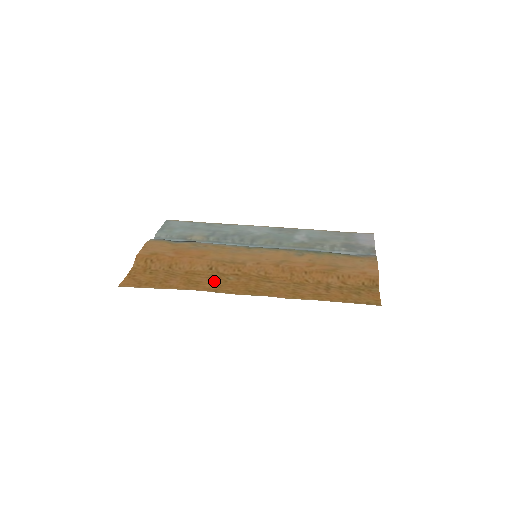
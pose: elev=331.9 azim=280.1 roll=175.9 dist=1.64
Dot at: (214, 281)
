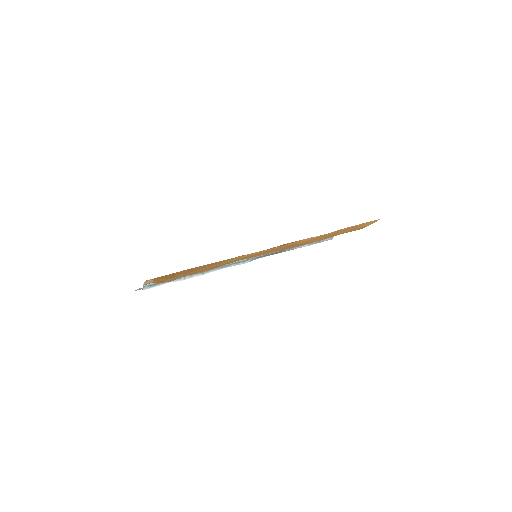
Dot at: (250, 256)
